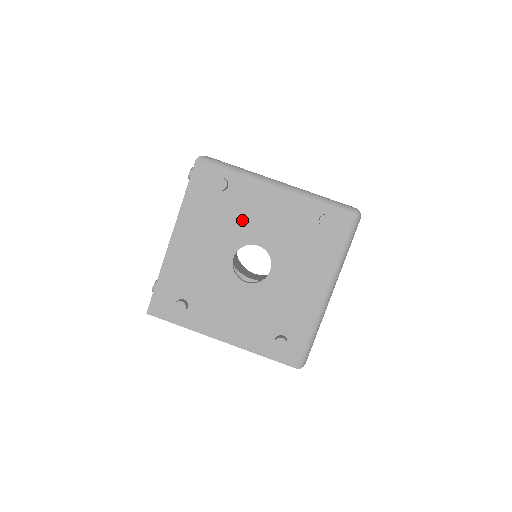
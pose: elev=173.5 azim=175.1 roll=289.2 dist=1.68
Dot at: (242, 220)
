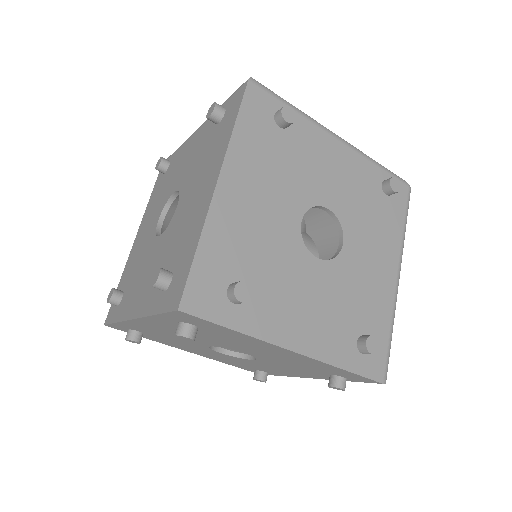
Dot at: (308, 172)
